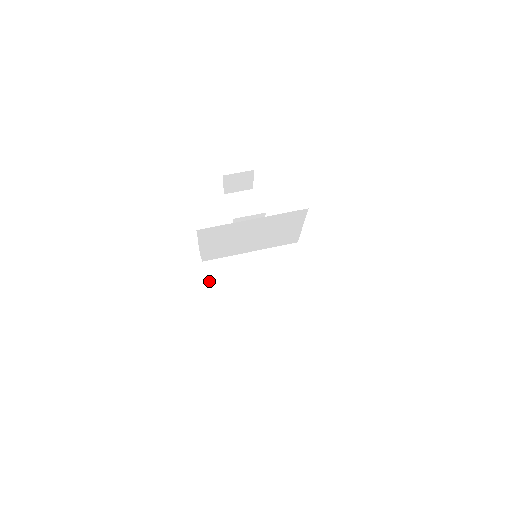
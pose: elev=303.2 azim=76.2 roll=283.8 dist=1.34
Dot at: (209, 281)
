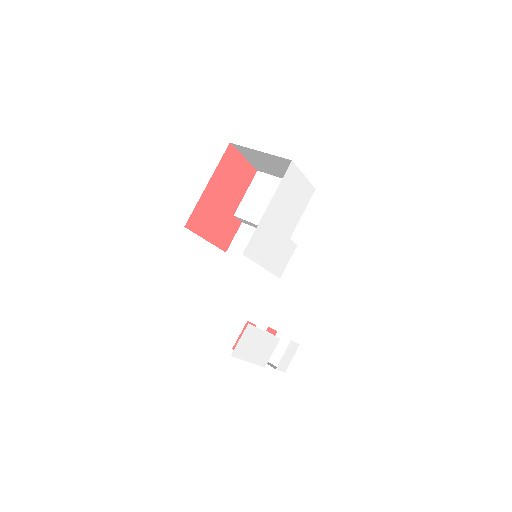
Dot at: occluded
